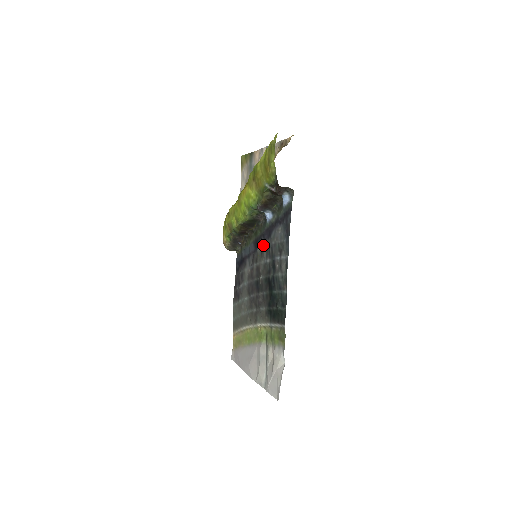
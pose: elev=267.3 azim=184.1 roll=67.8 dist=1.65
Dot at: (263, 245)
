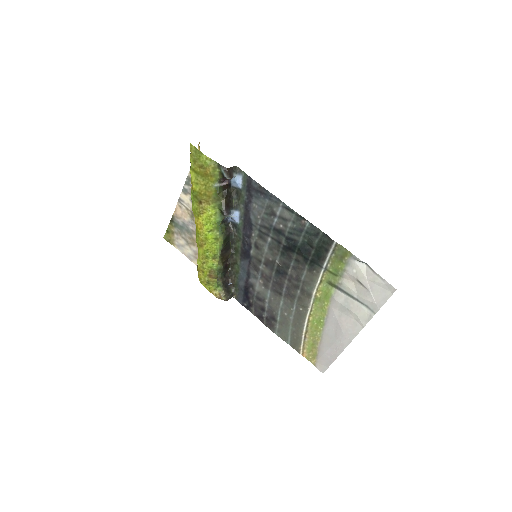
Dot at: (252, 241)
